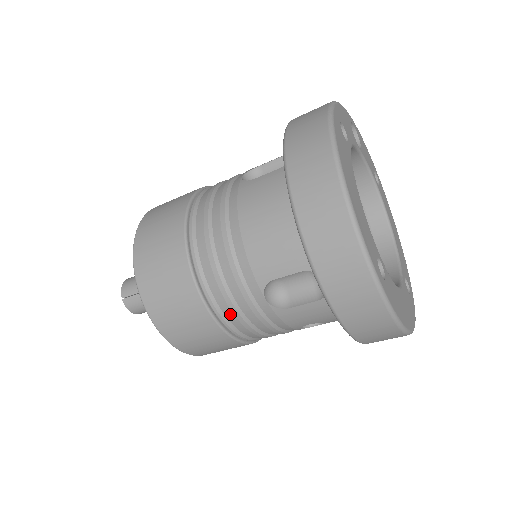
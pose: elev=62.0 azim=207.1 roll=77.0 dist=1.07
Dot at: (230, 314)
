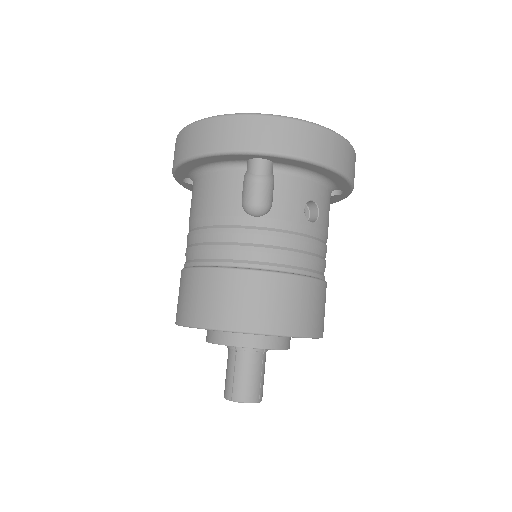
Dot at: (257, 255)
